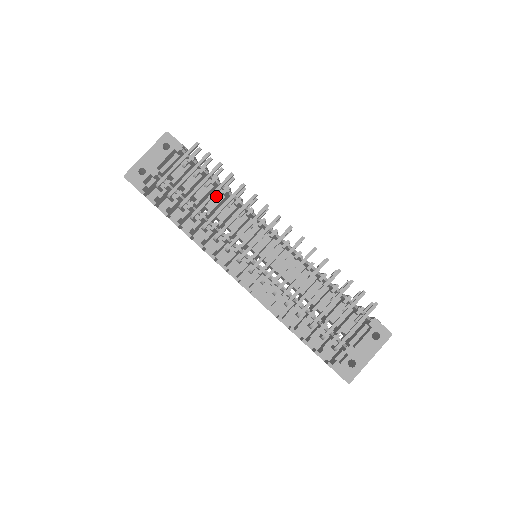
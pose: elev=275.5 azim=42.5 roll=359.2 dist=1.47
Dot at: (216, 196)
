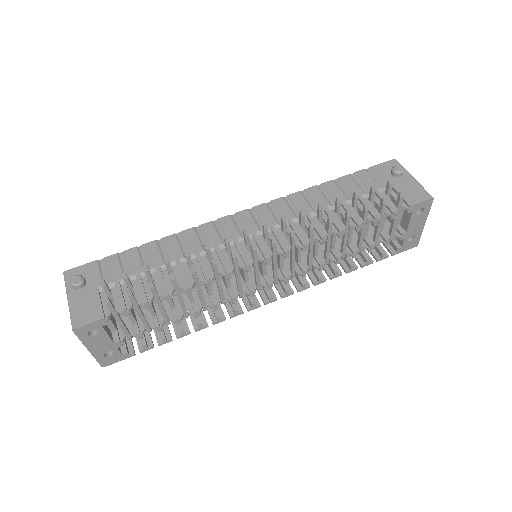
Dot at: occluded
